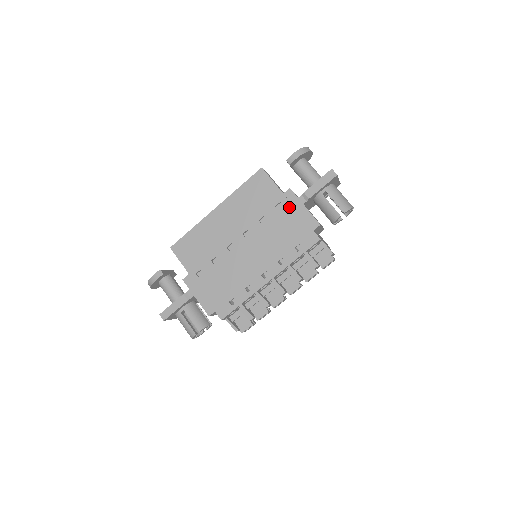
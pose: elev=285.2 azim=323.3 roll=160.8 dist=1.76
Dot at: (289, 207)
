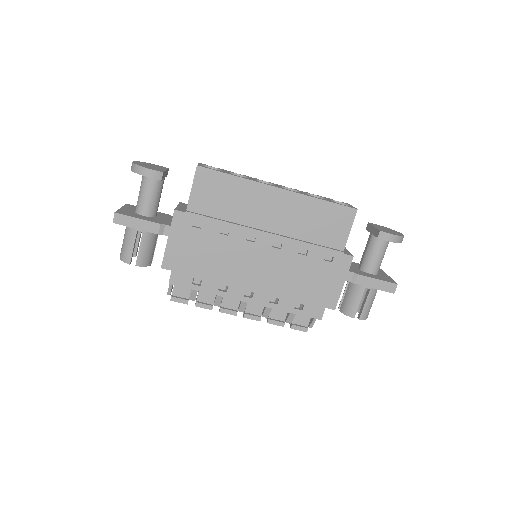
Dot at: (334, 269)
